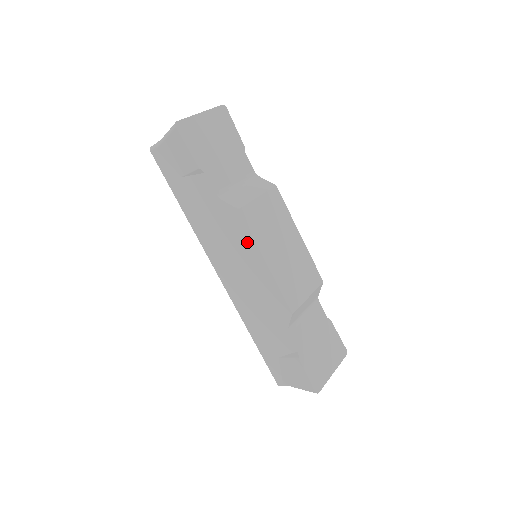
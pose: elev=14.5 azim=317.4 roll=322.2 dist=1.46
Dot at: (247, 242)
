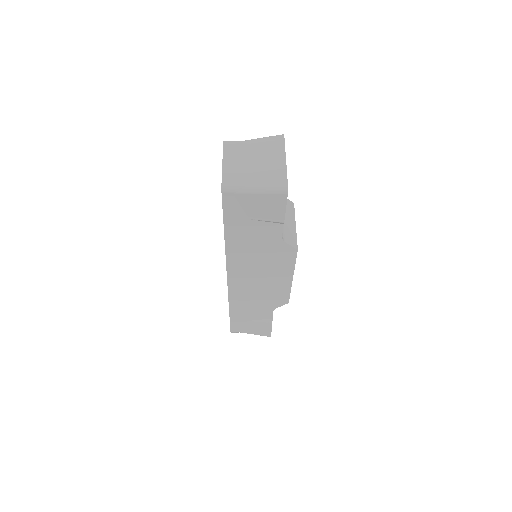
Dot at: (286, 267)
